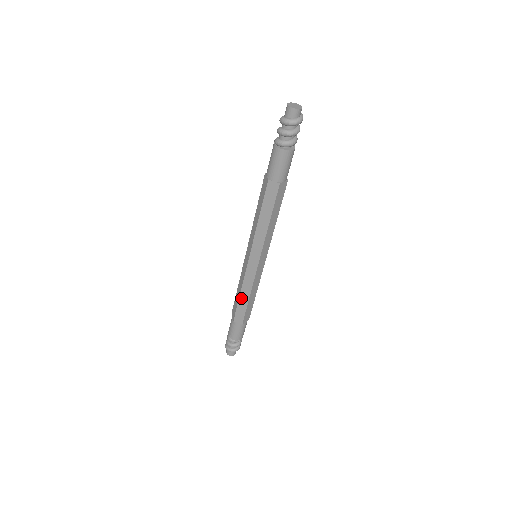
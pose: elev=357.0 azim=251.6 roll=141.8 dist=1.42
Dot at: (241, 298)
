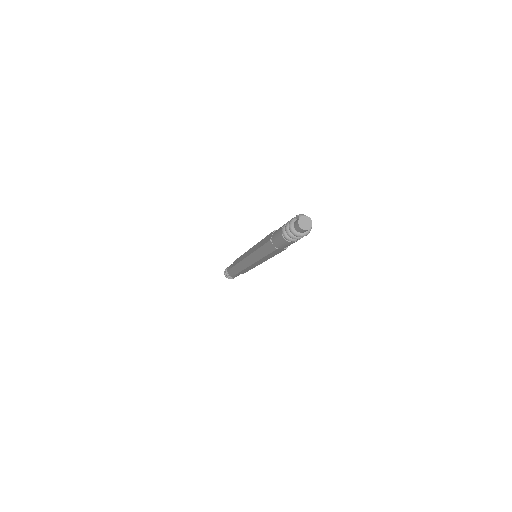
Dot at: occluded
